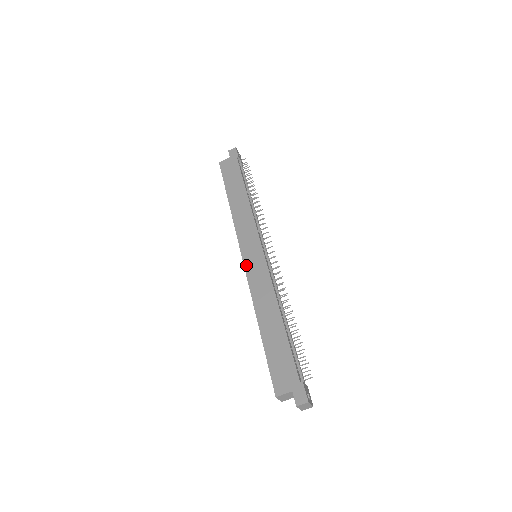
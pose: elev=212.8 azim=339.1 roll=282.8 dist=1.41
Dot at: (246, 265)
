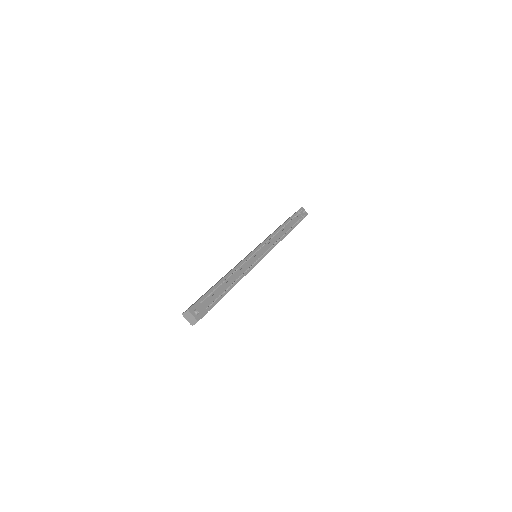
Dot at: occluded
